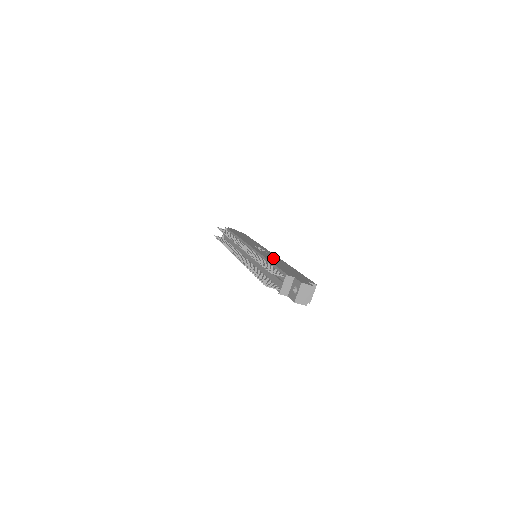
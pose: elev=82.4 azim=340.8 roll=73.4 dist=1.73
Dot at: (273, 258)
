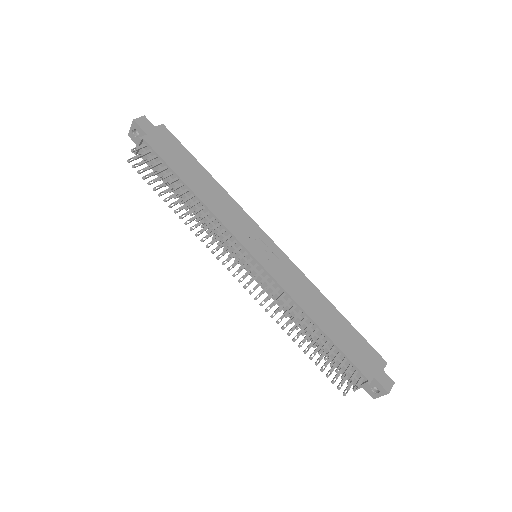
Dot at: (304, 292)
